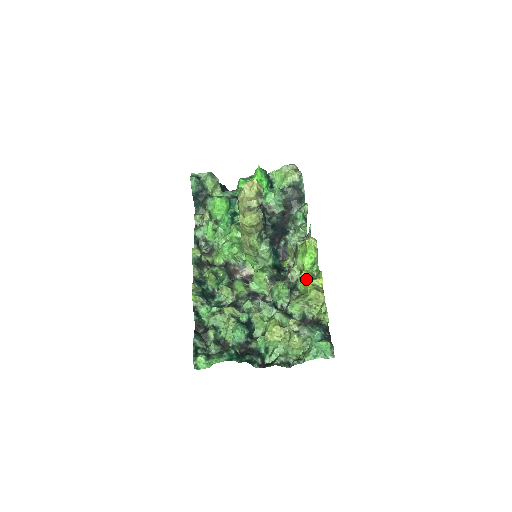
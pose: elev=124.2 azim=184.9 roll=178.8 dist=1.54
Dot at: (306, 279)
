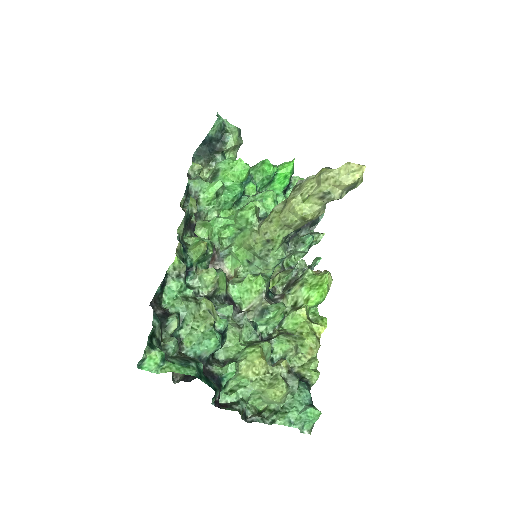
Dot at: (305, 317)
